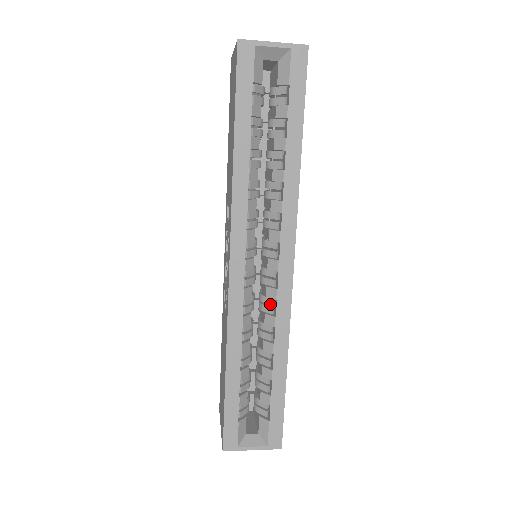
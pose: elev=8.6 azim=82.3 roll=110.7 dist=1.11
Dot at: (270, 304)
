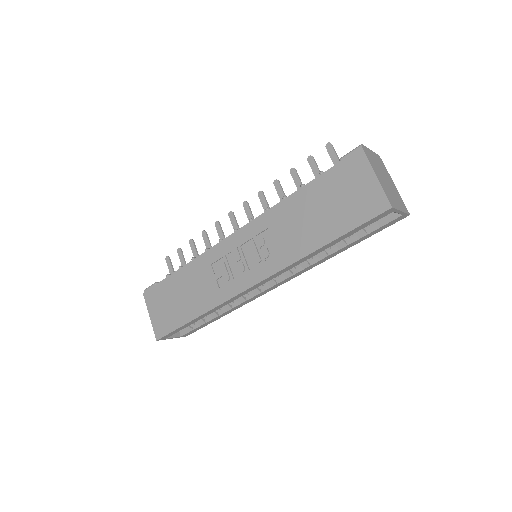
Dot at: (248, 293)
